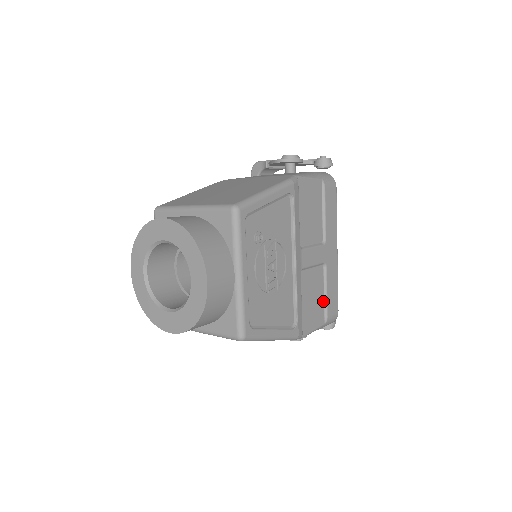
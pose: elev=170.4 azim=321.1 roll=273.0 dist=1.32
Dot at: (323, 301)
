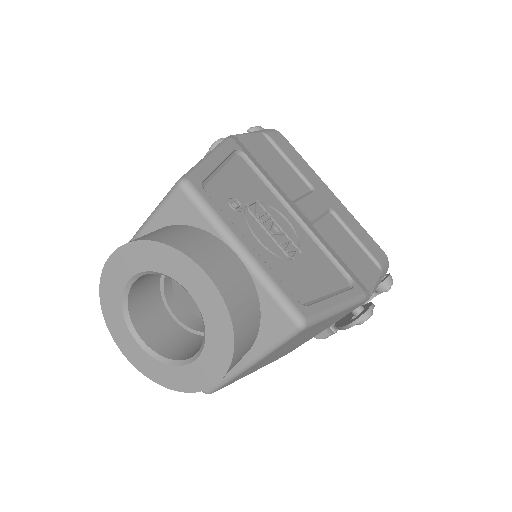
Dot at: (360, 249)
